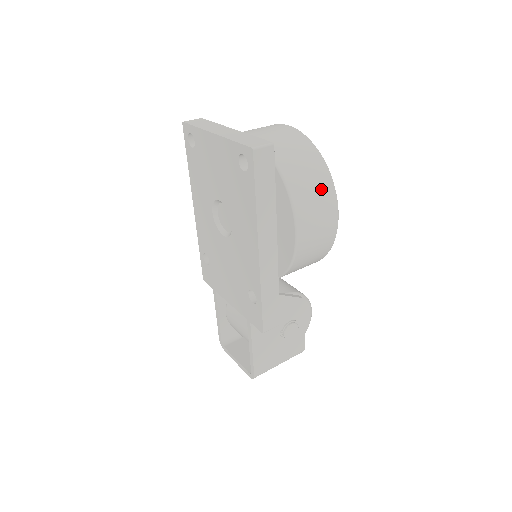
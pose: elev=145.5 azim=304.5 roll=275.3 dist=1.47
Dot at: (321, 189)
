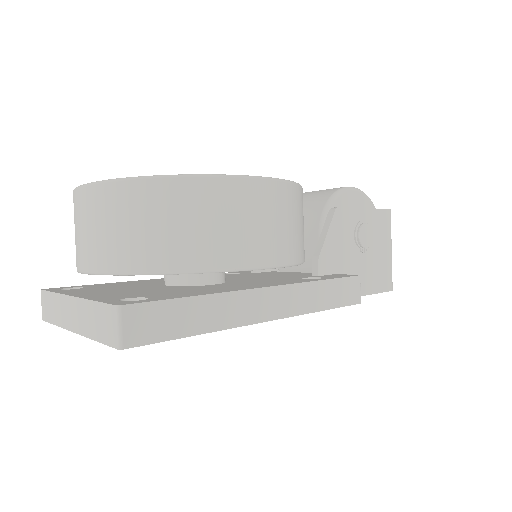
Dot at: (210, 206)
